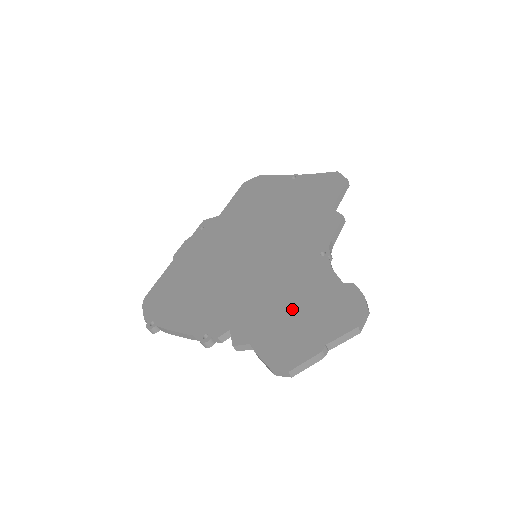
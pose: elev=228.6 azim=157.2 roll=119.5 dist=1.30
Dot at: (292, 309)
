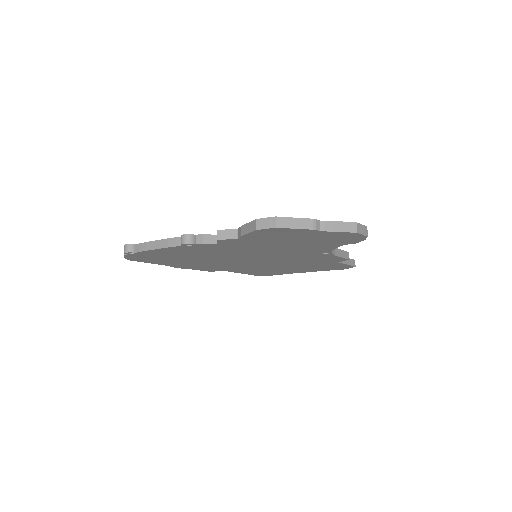
Dot at: occluded
